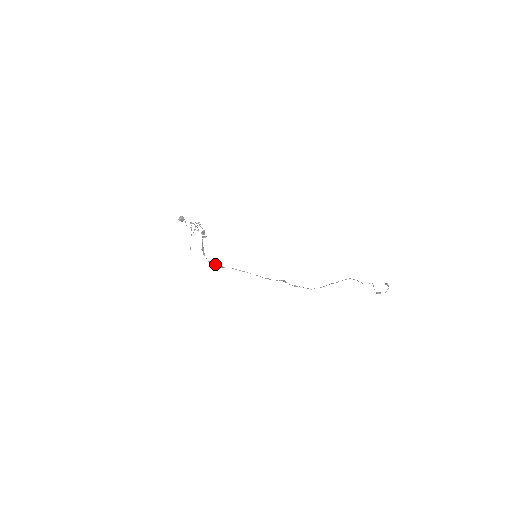
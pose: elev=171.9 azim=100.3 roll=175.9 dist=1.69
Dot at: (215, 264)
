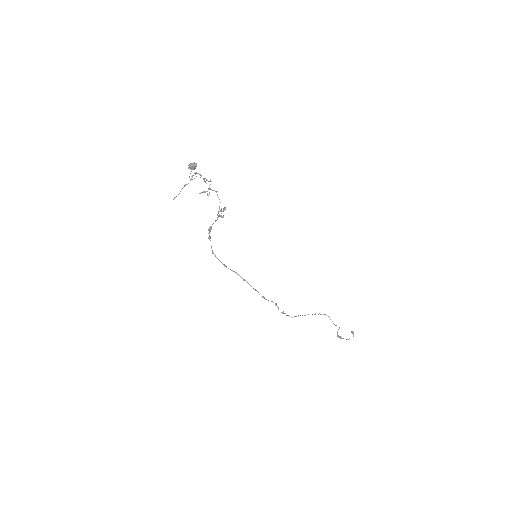
Dot at: occluded
